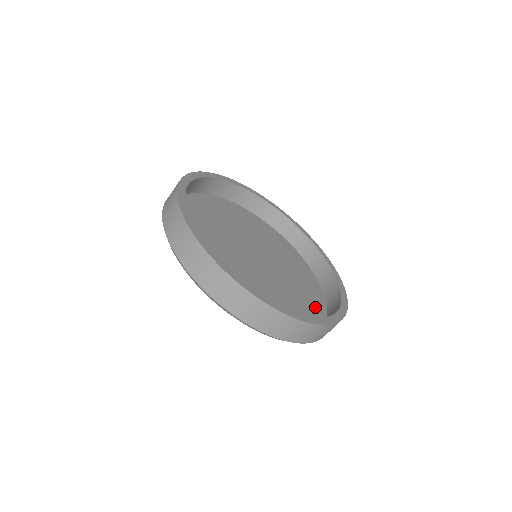
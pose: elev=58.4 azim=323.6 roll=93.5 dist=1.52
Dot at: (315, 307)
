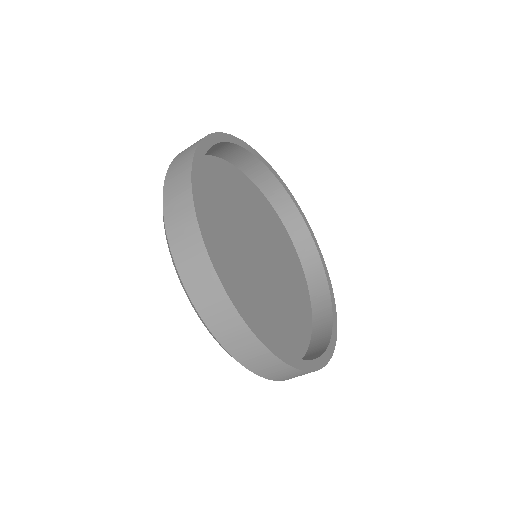
Dot at: (284, 348)
